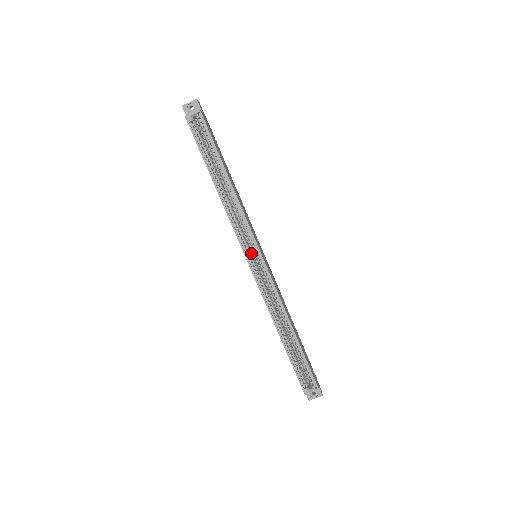
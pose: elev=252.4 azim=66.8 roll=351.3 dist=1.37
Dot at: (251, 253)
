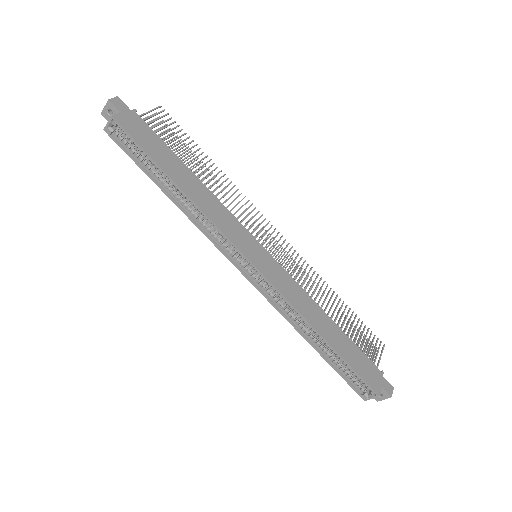
Dot at: (242, 260)
